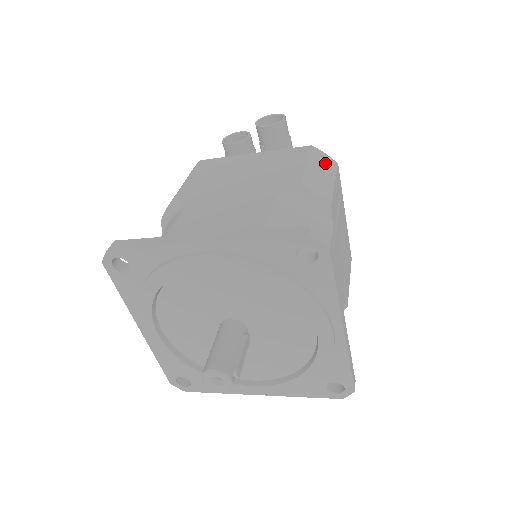
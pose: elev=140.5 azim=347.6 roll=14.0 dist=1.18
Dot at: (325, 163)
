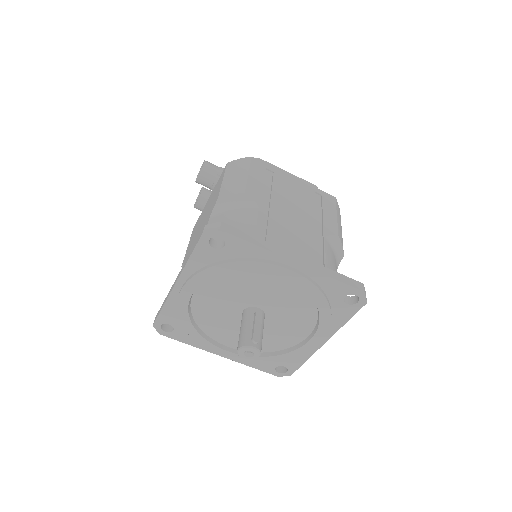
Dot at: (238, 166)
